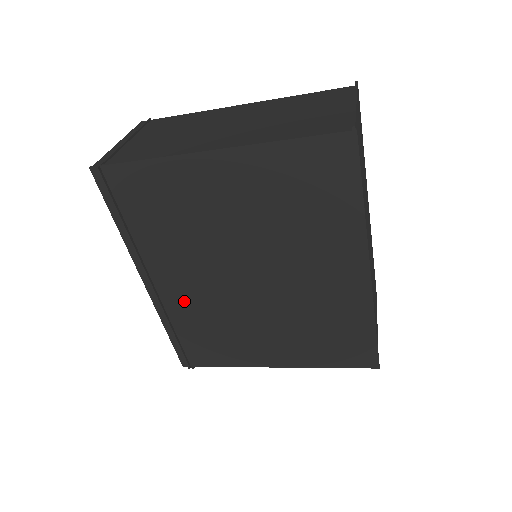
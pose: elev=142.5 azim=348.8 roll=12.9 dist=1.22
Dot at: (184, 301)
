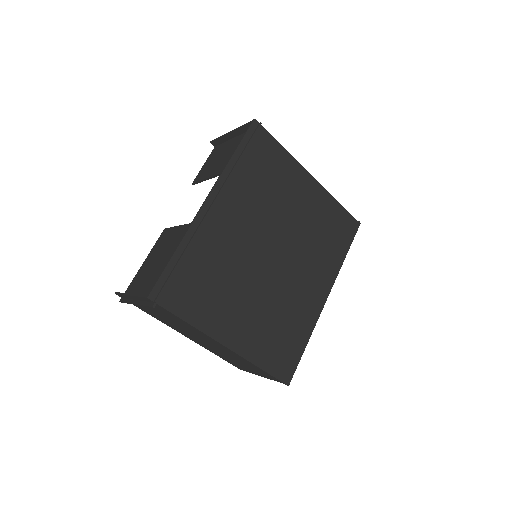
Dot at: (218, 238)
